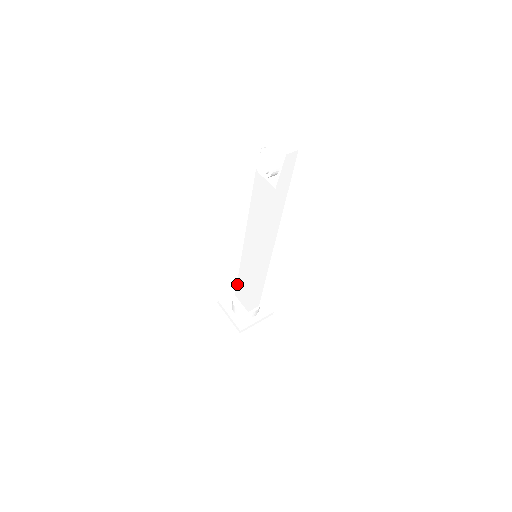
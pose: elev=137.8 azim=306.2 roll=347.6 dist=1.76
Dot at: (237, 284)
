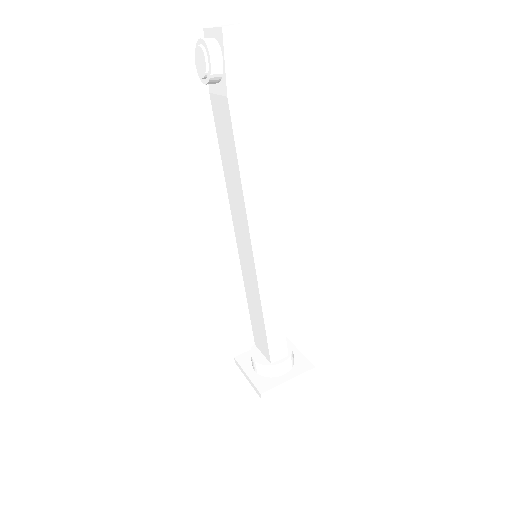
Dot at: (251, 322)
